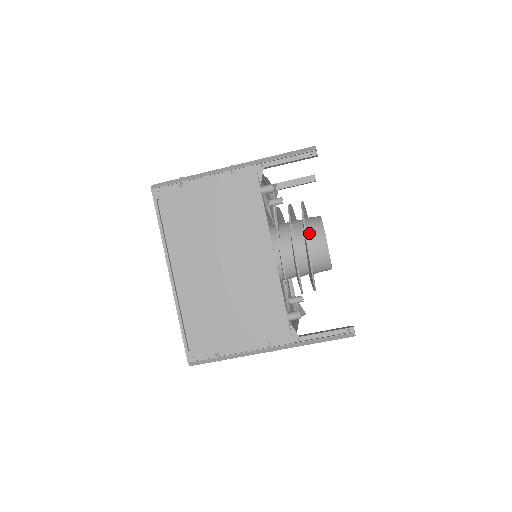
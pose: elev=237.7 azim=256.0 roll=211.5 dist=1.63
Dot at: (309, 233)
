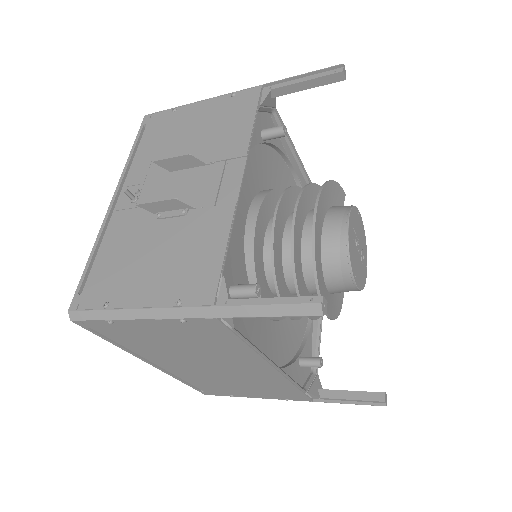
Dot at: (328, 275)
